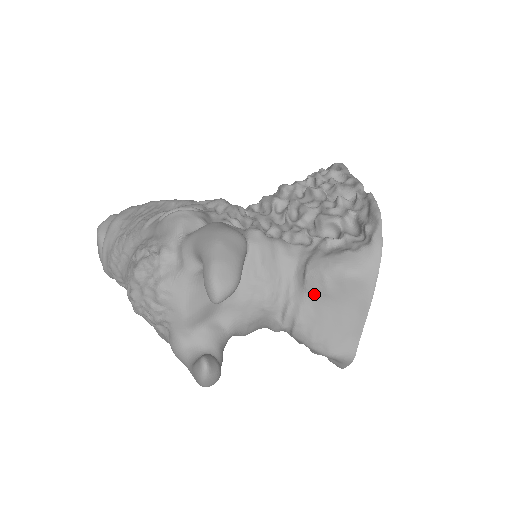
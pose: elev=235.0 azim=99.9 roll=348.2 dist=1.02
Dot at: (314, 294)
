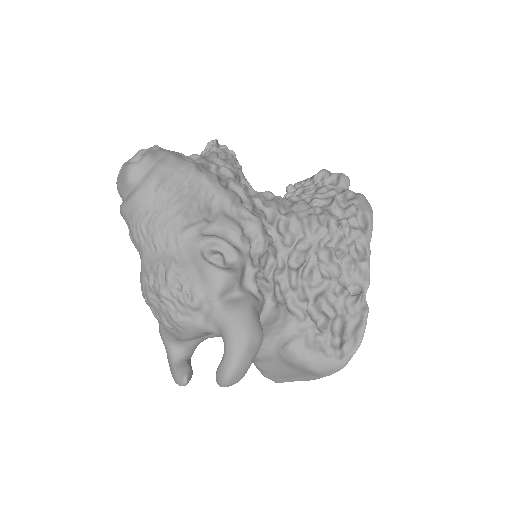
Dot at: (282, 358)
